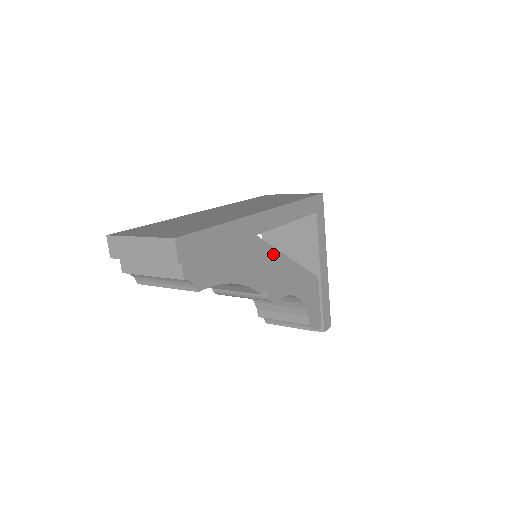
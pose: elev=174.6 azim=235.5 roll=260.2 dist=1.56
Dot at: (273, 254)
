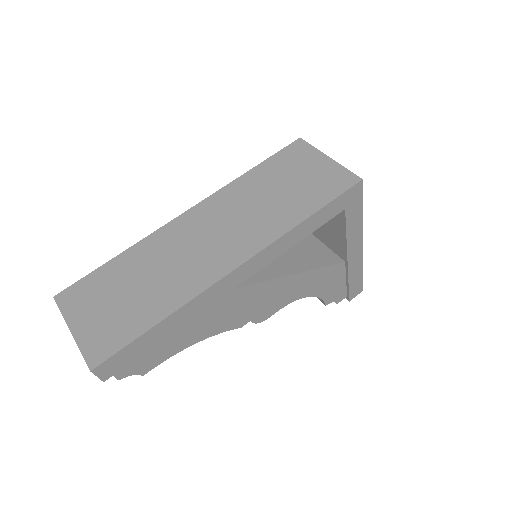
Dot at: (259, 288)
